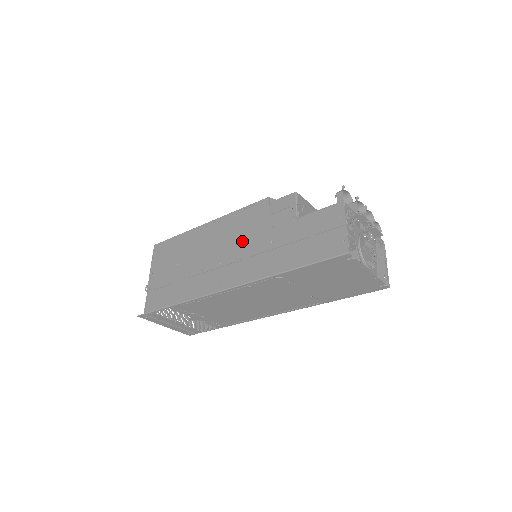
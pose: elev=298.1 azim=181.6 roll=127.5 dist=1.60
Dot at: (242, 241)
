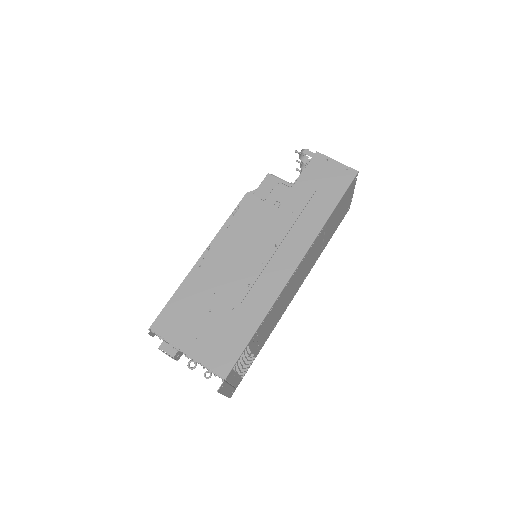
Dot at: (263, 234)
